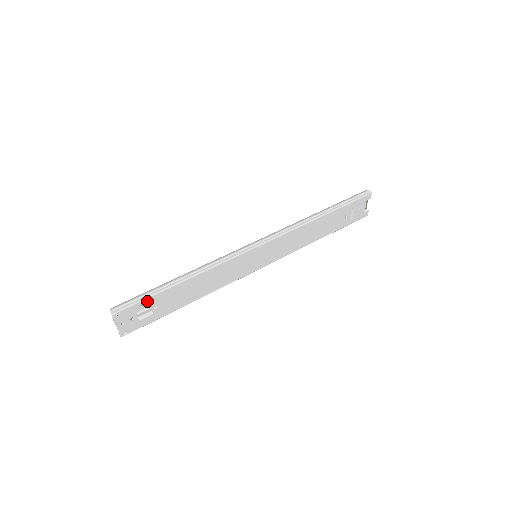
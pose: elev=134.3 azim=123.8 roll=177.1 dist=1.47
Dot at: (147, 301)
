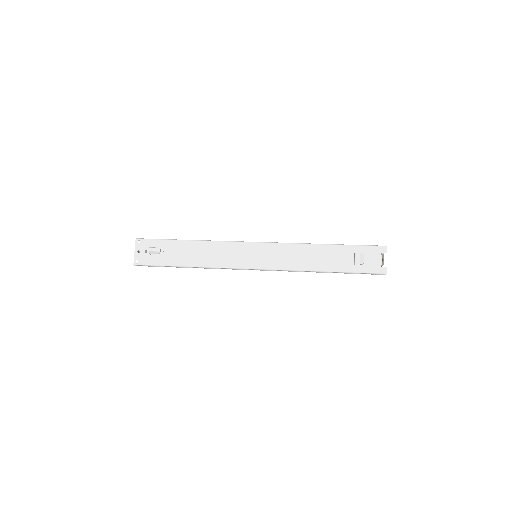
Dot at: (160, 242)
